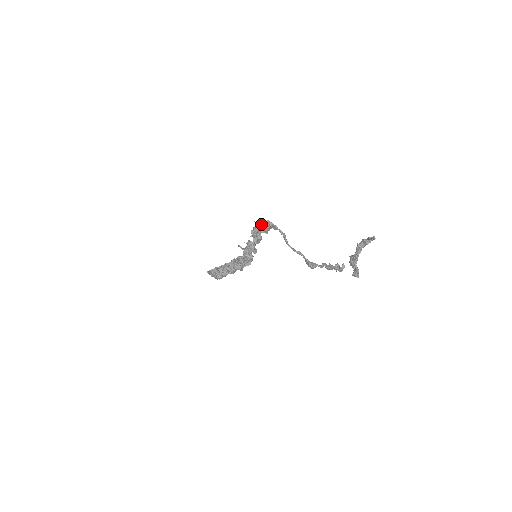
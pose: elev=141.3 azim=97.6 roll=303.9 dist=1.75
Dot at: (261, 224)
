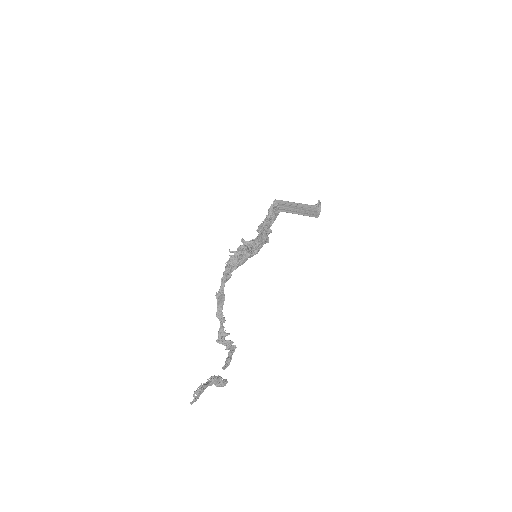
Dot at: (231, 258)
